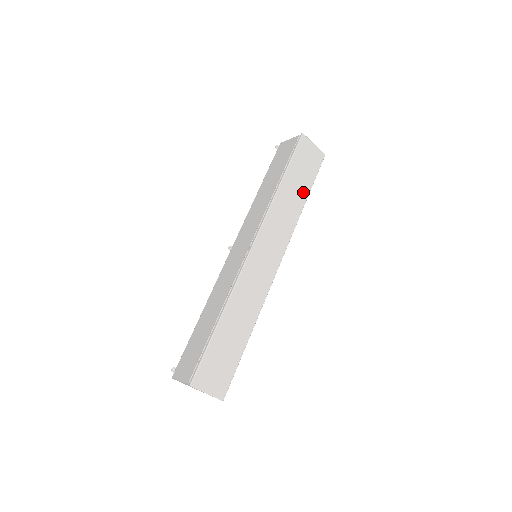
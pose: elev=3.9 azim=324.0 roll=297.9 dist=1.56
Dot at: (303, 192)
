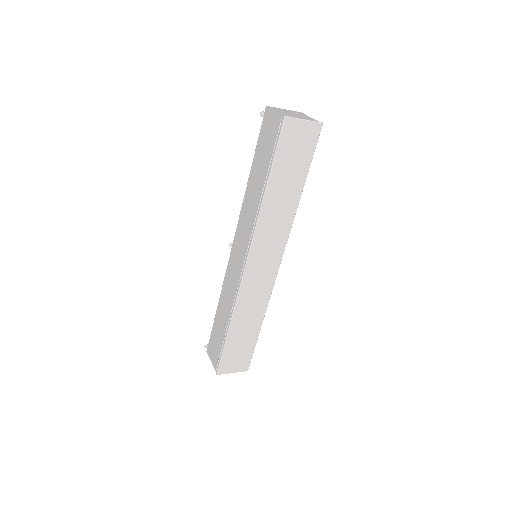
Dot at: (297, 184)
